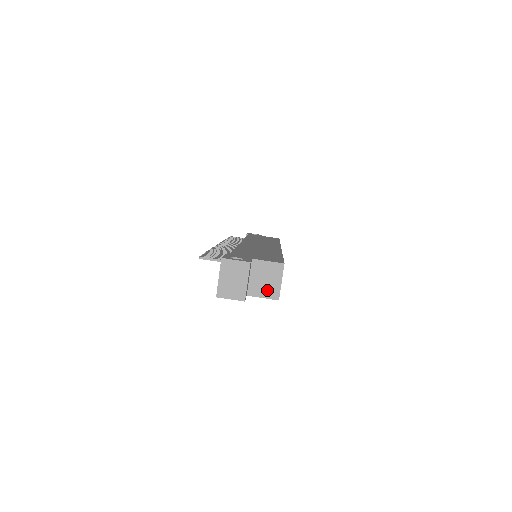
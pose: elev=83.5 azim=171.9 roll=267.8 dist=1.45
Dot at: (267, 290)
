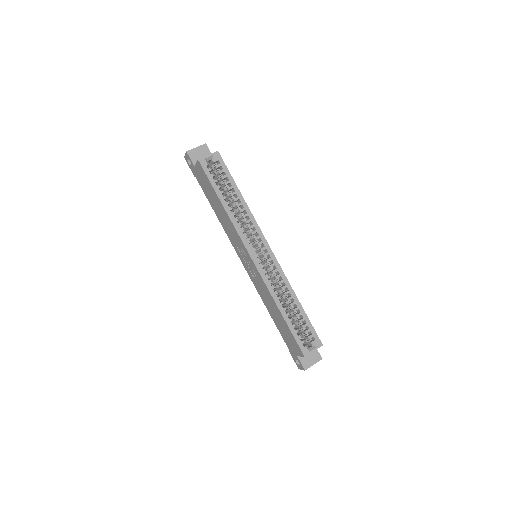
Dot at: occluded
